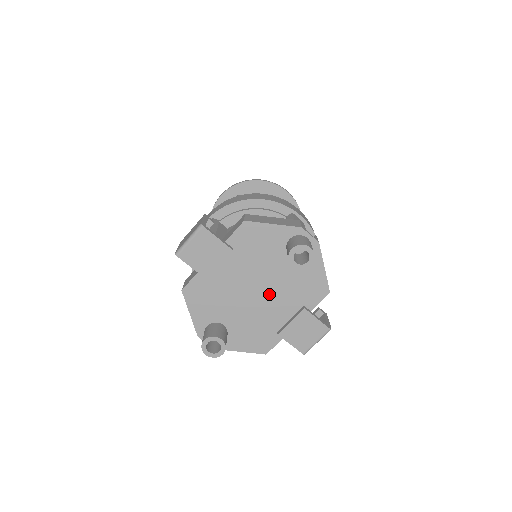
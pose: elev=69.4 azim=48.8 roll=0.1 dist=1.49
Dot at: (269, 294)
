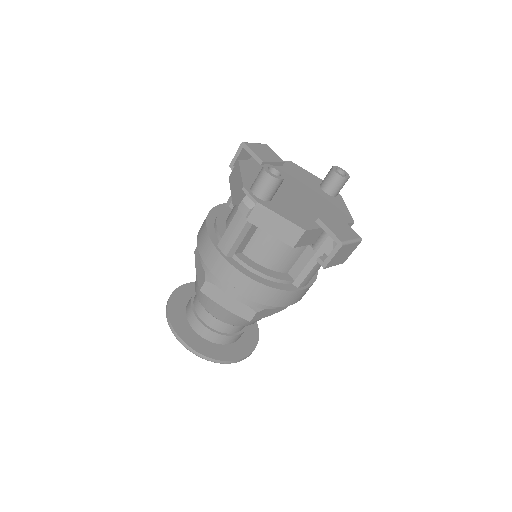
Dot at: (308, 199)
